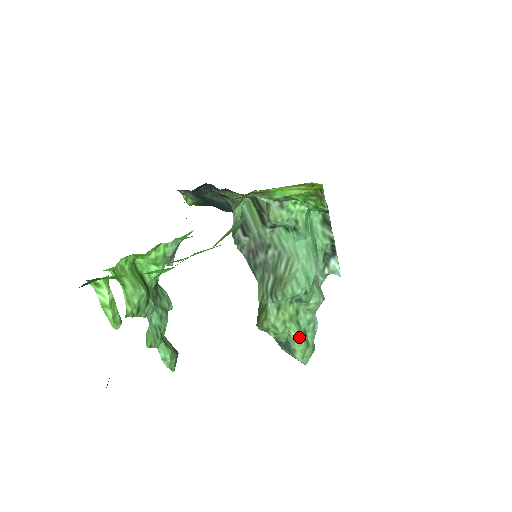
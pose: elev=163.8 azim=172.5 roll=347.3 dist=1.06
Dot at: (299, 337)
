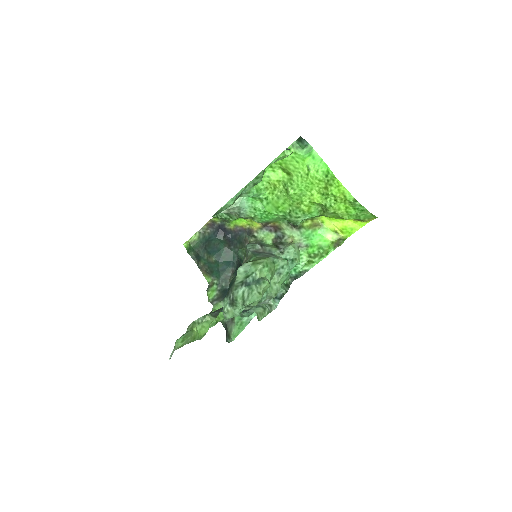
Dot at: (269, 282)
